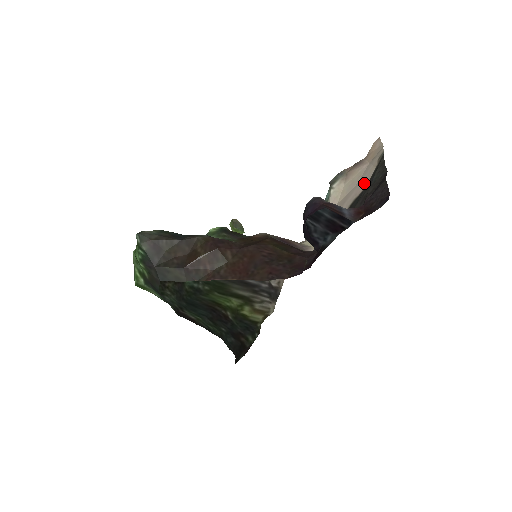
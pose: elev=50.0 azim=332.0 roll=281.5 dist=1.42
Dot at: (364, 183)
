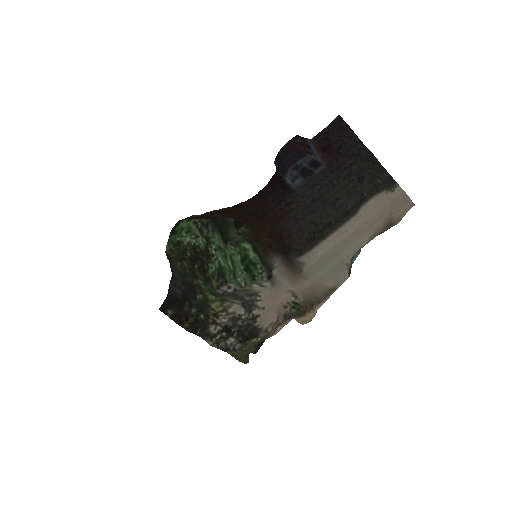
Dot at: (372, 205)
